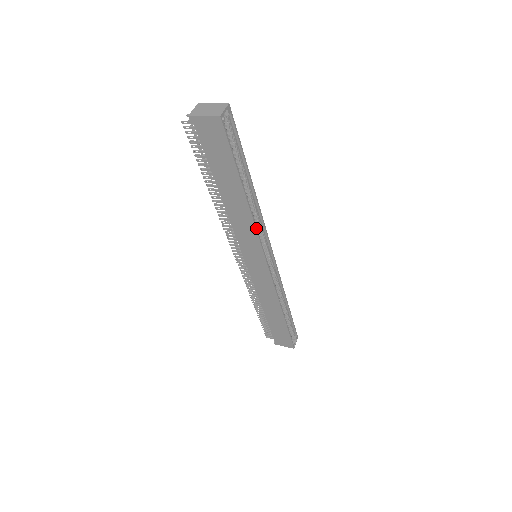
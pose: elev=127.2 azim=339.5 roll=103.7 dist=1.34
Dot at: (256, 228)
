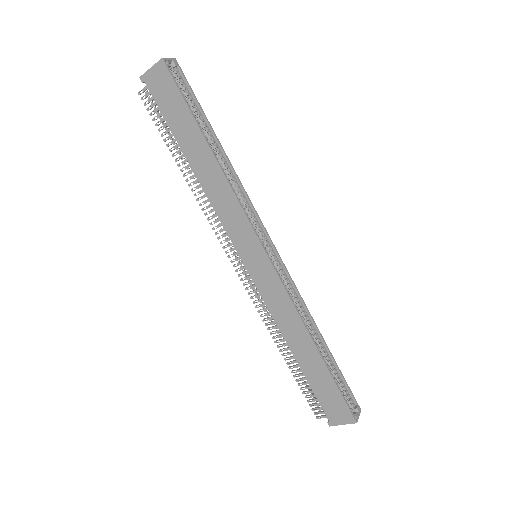
Dot at: (237, 197)
